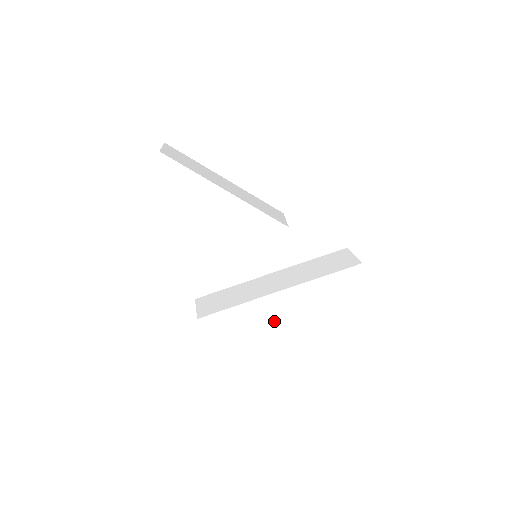
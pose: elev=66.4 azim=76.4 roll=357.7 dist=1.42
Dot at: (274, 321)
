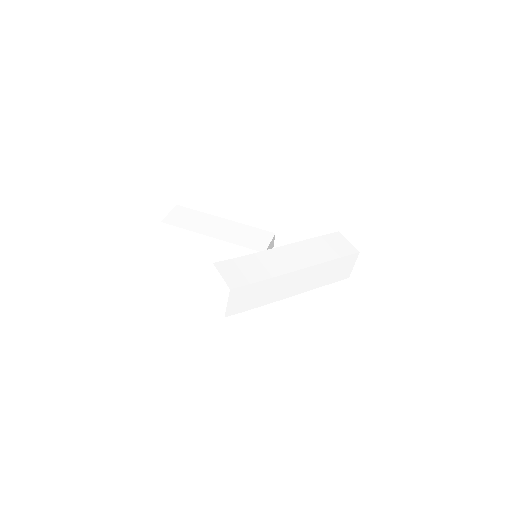
Dot at: (283, 267)
